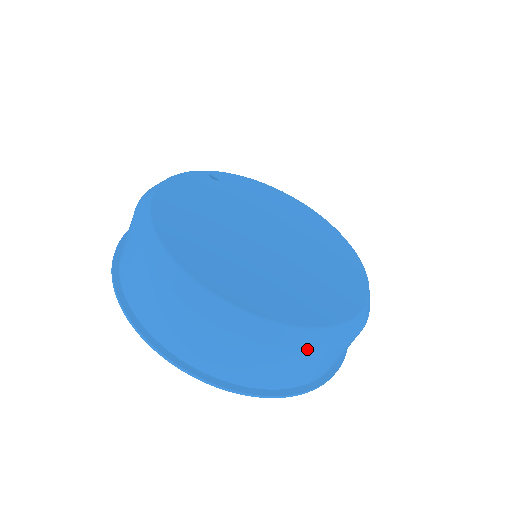
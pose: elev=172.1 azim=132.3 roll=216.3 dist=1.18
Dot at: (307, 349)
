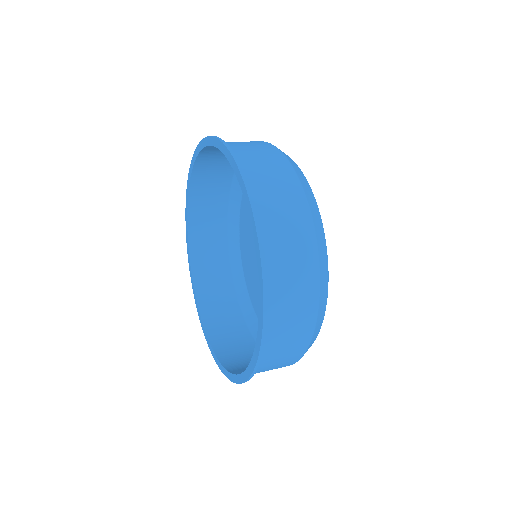
Dot at: (316, 324)
